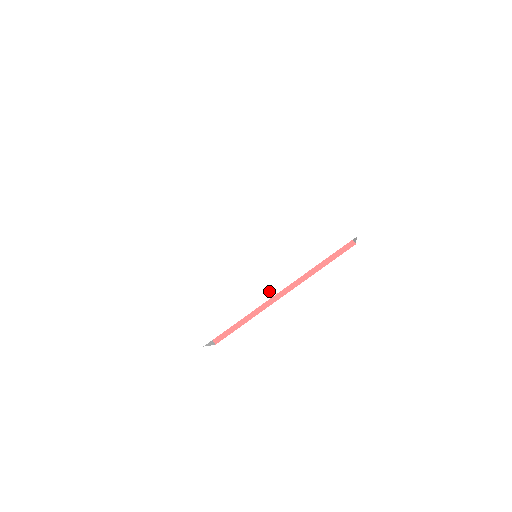
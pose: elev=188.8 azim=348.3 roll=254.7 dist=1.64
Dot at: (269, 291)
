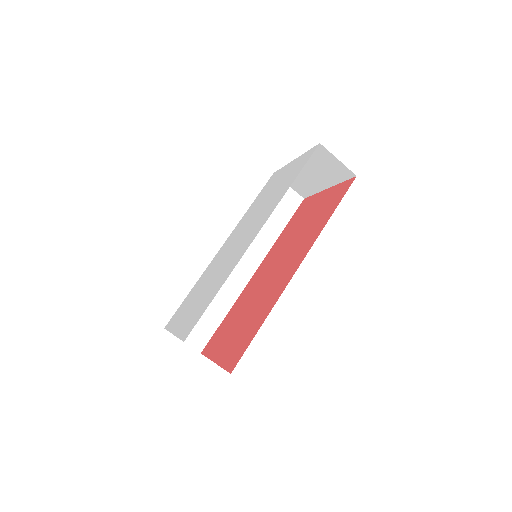
Dot at: (249, 243)
